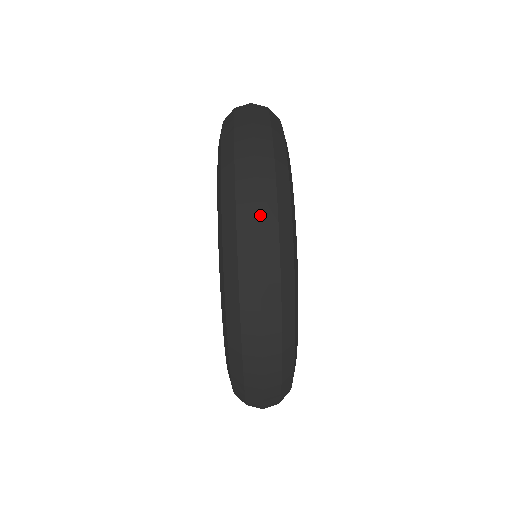
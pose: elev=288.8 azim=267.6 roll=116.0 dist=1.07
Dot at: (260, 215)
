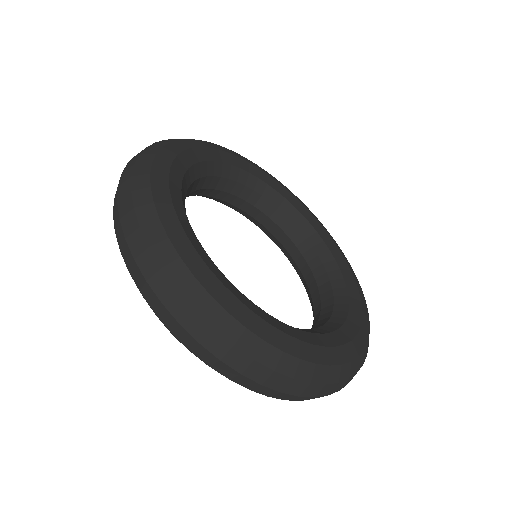
Dot at: occluded
